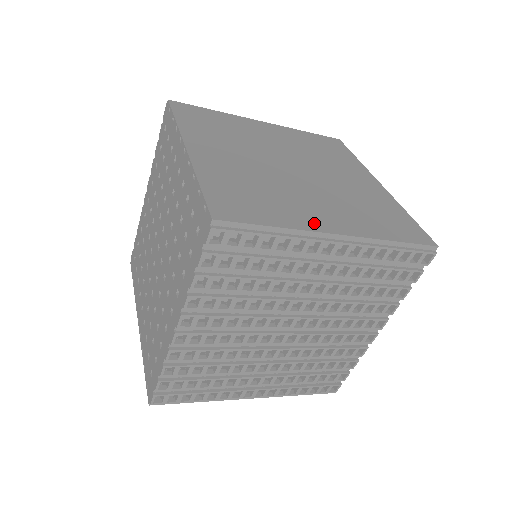
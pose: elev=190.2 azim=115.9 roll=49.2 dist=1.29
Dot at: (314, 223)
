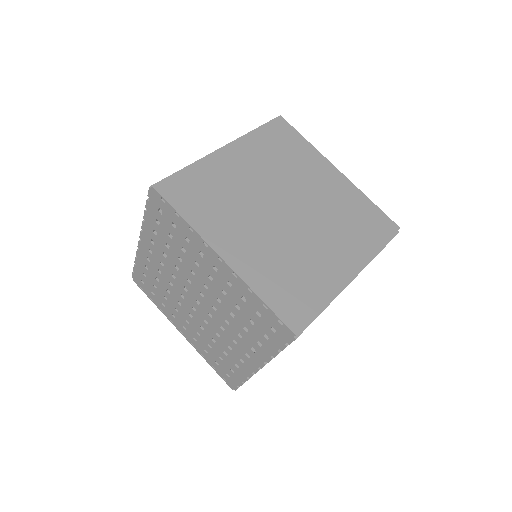
Dot at: (337, 277)
